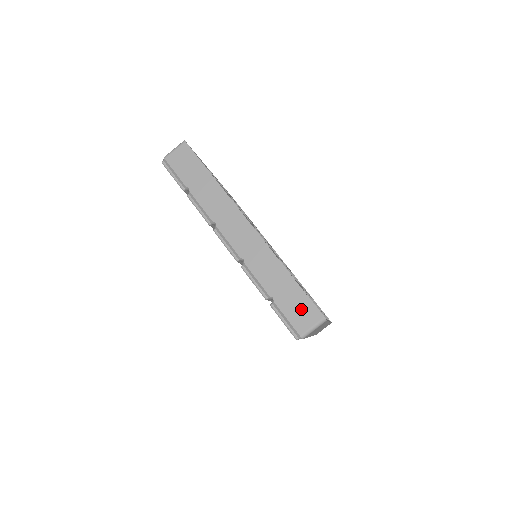
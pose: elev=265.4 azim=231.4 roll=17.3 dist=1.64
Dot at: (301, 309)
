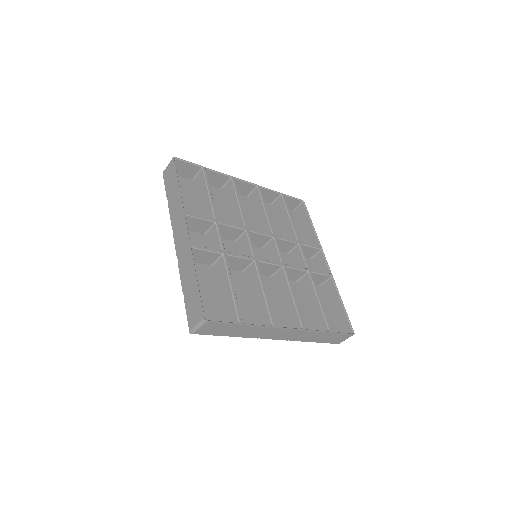
Dot at: (338, 338)
